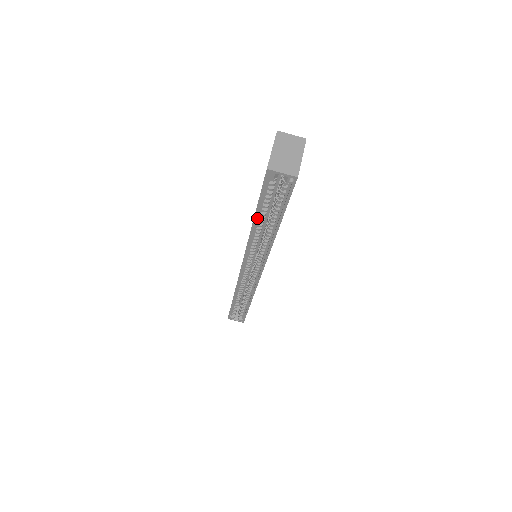
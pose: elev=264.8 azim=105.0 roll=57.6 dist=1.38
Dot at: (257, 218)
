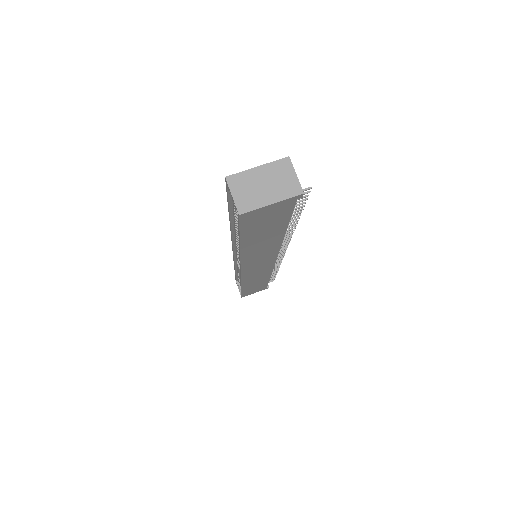
Dot at: (234, 219)
